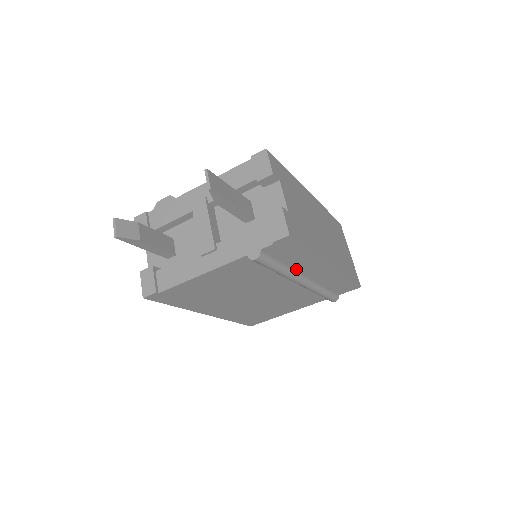
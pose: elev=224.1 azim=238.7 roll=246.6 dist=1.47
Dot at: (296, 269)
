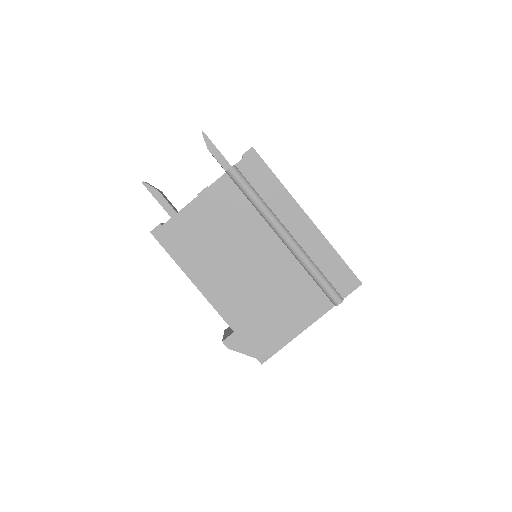
Dot at: (275, 213)
